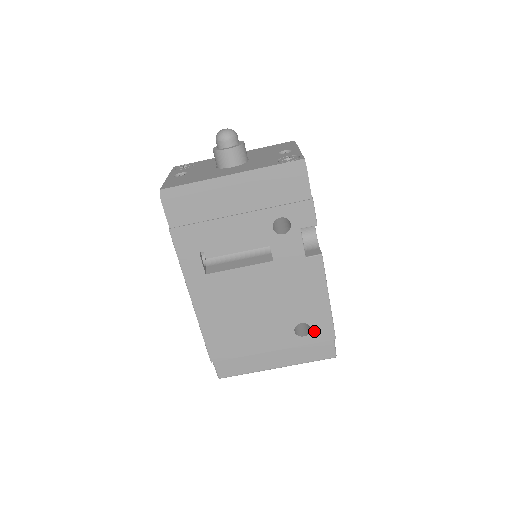
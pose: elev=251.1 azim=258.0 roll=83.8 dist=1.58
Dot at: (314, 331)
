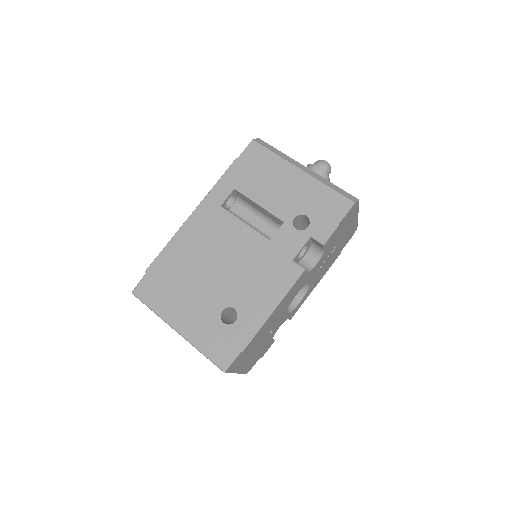
Dot at: (235, 326)
